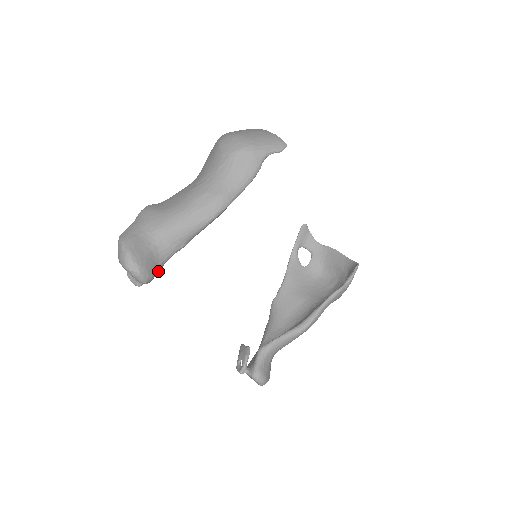
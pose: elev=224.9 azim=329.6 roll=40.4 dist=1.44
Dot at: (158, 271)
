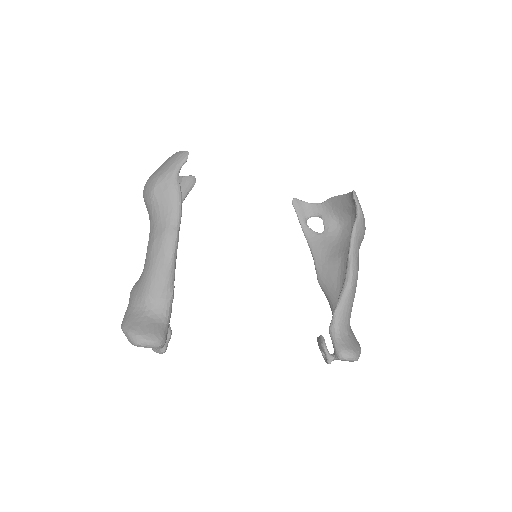
Dot at: (167, 329)
